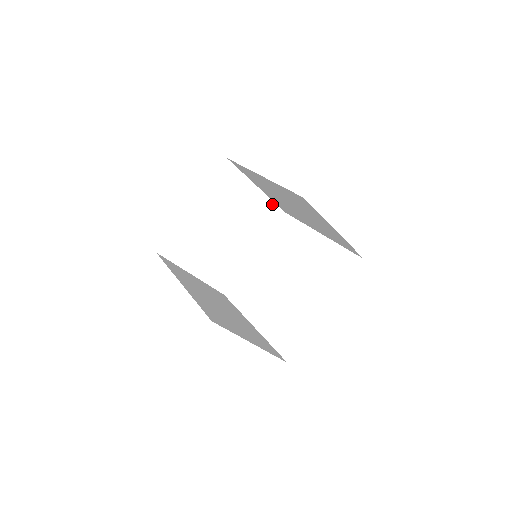
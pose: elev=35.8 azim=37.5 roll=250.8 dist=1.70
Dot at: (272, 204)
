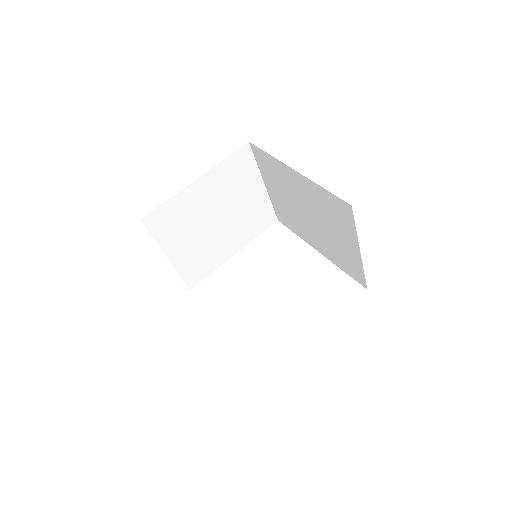
Dot at: (270, 207)
